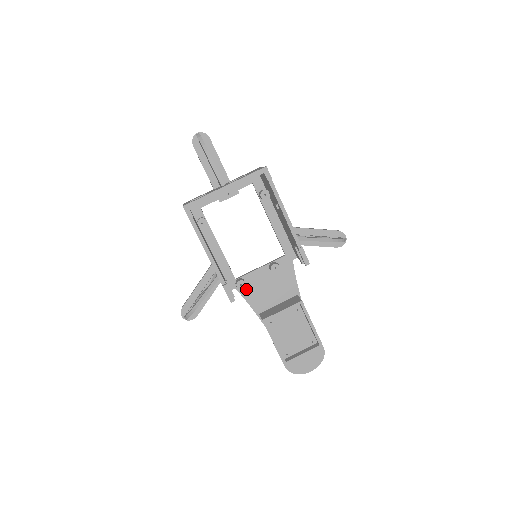
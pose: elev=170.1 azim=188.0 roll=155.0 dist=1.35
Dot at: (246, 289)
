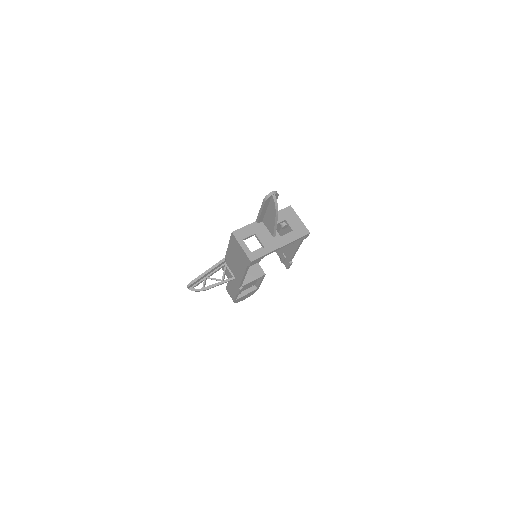
Dot at: occluded
